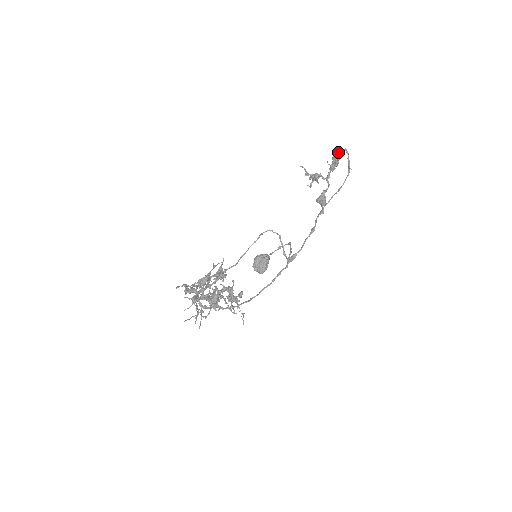
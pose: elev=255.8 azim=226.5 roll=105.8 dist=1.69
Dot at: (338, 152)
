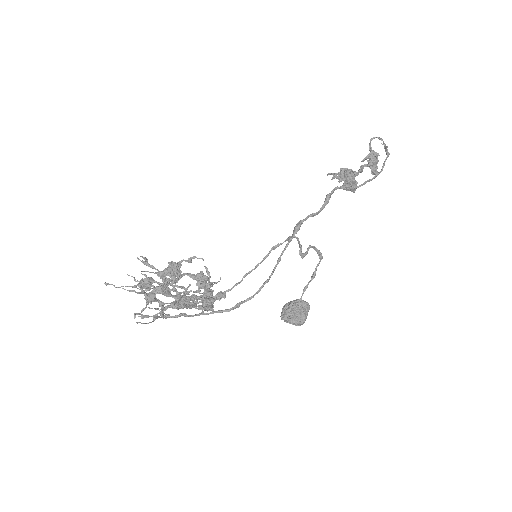
Dot at: (369, 144)
